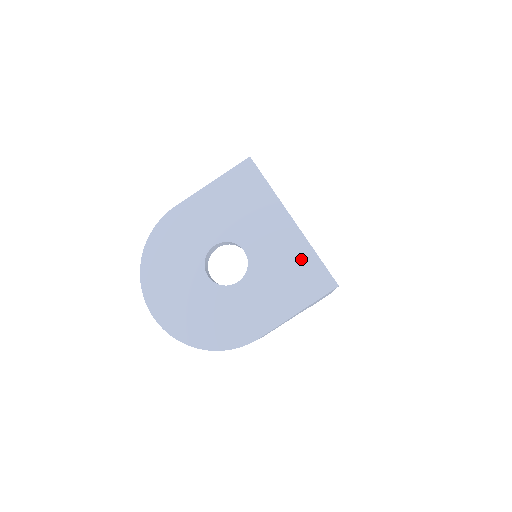
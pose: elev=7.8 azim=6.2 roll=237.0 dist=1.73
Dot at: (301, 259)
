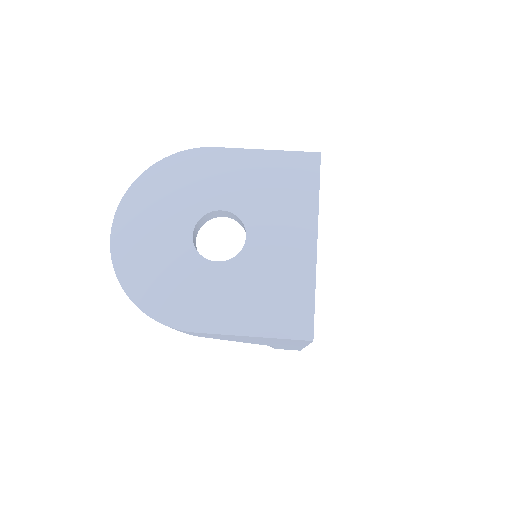
Dot at: (296, 286)
